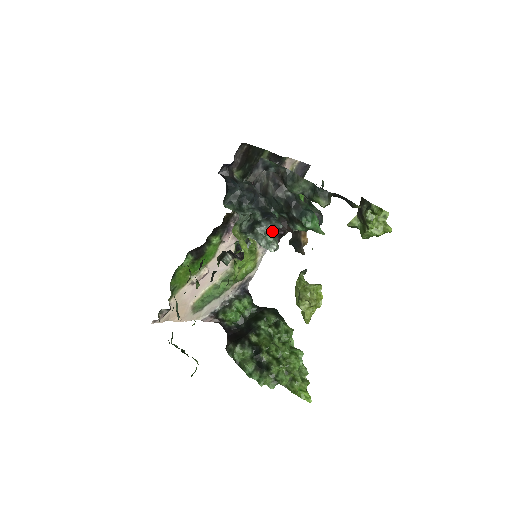
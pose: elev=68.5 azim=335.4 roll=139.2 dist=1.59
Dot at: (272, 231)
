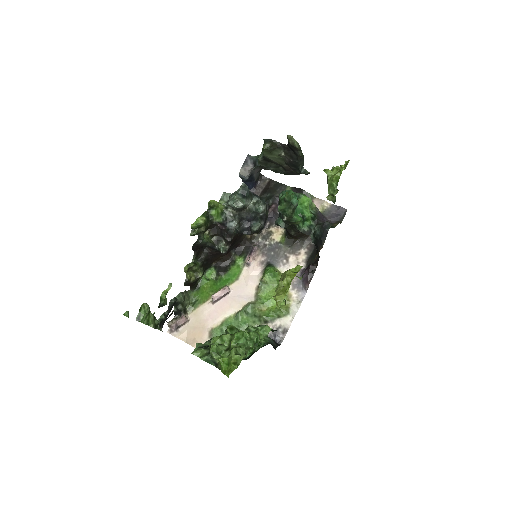
Dot at: (237, 190)
